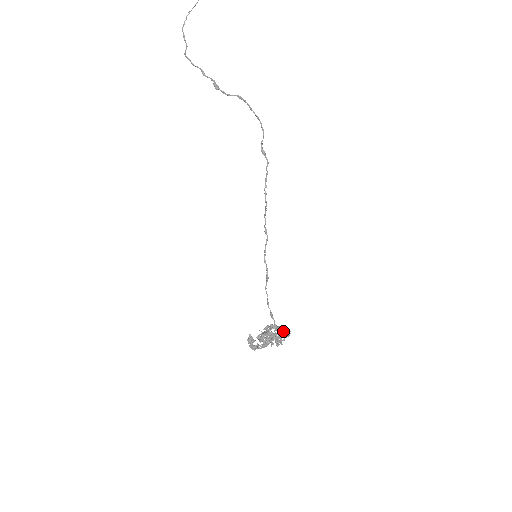
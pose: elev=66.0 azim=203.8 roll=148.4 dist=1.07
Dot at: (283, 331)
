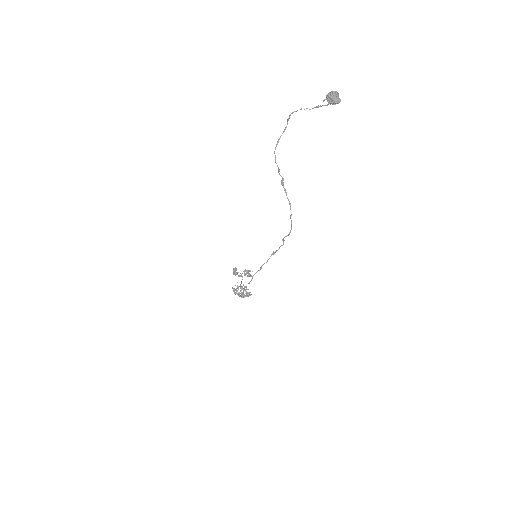
Dot at: occluded
